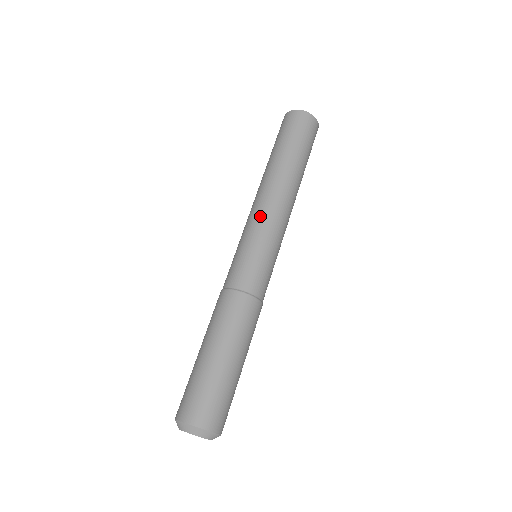
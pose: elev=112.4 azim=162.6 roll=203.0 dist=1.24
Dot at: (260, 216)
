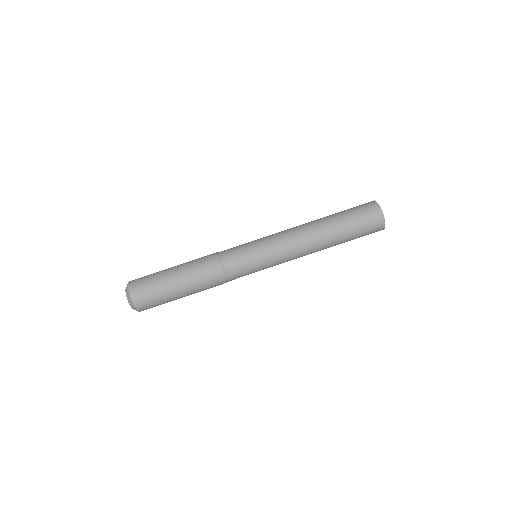
Dot at: (282, 248)
